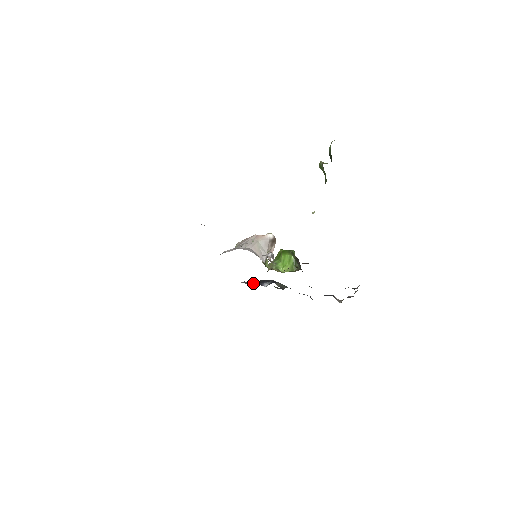
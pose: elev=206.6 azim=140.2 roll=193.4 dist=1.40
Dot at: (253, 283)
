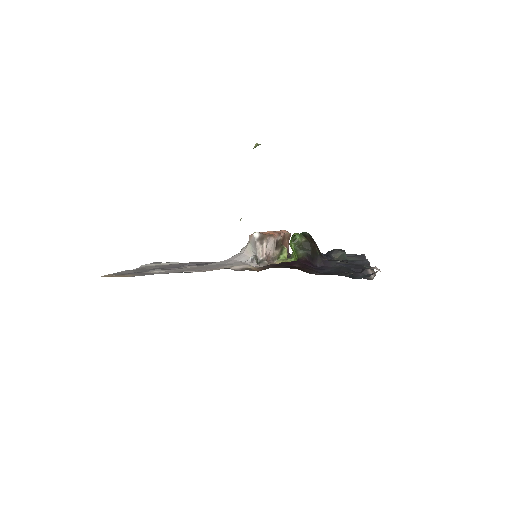
Dot at: occluded
